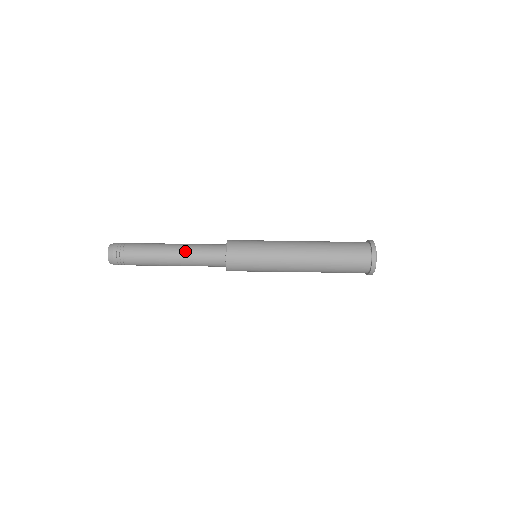
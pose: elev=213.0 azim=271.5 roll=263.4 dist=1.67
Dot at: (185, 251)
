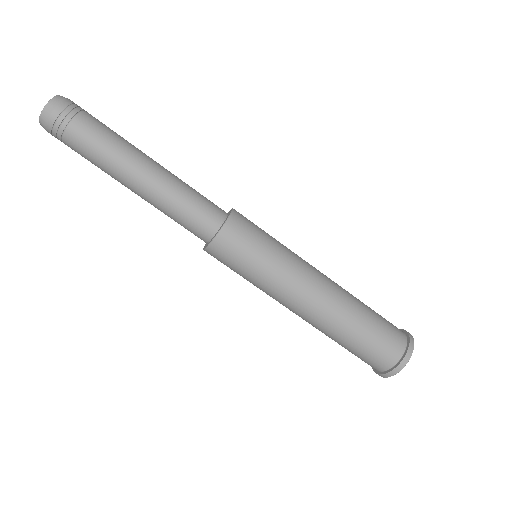
Dot at: (170, 178)
